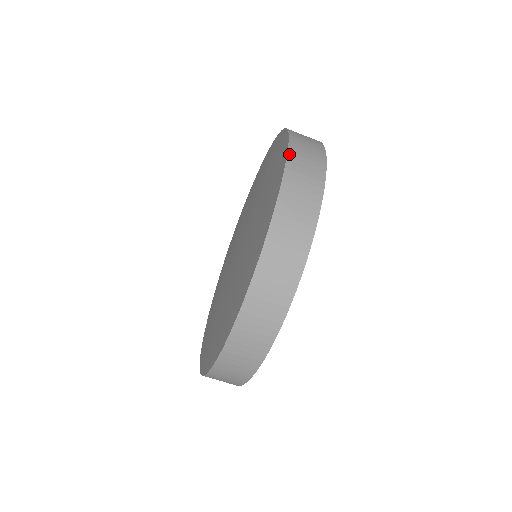
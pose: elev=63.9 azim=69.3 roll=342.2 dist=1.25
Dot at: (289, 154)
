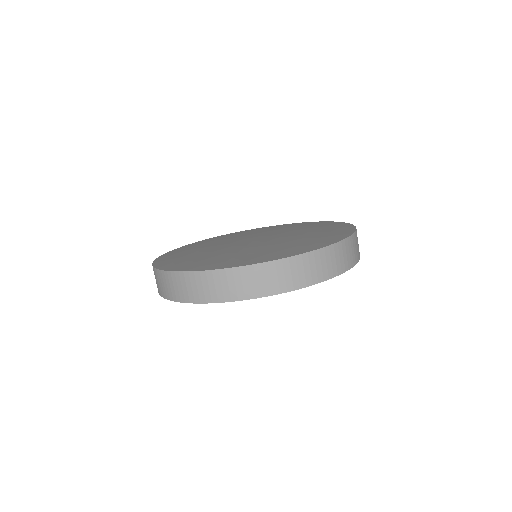
Dot at: occluded
